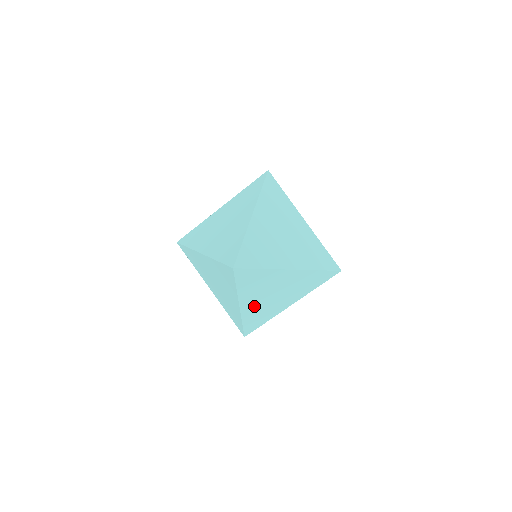
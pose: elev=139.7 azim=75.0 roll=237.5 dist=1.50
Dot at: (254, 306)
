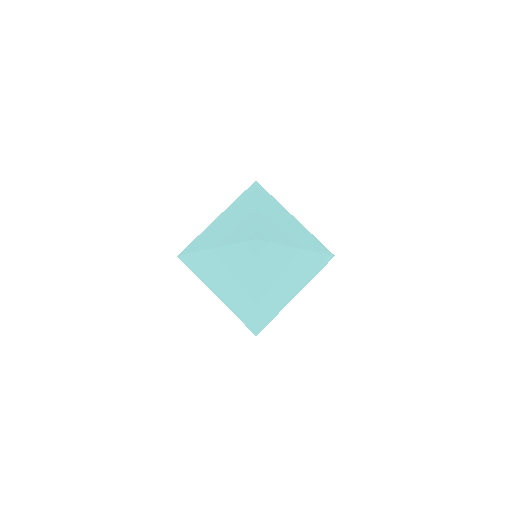
Dot at: (267, 293)
